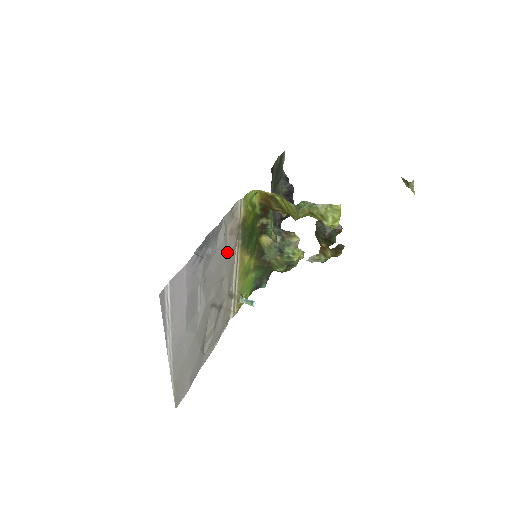
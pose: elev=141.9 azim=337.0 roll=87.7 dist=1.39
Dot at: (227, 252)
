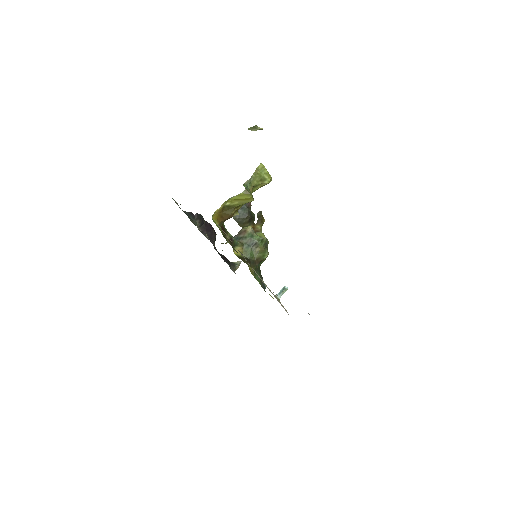
Dot at: occluded
